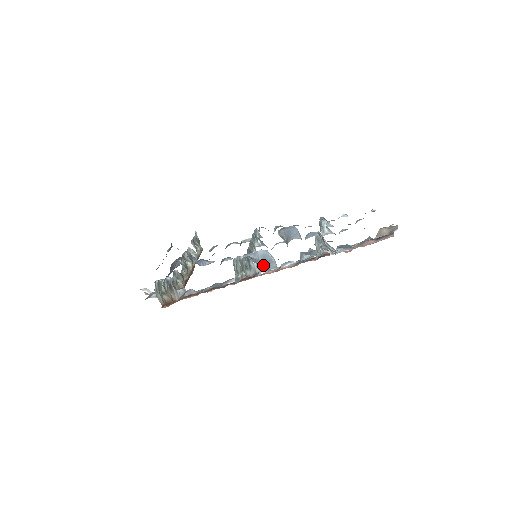
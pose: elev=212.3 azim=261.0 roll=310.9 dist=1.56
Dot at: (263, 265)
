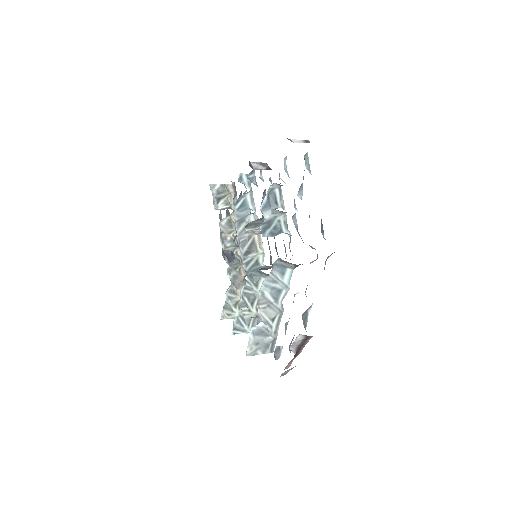
Dot at: occluded
